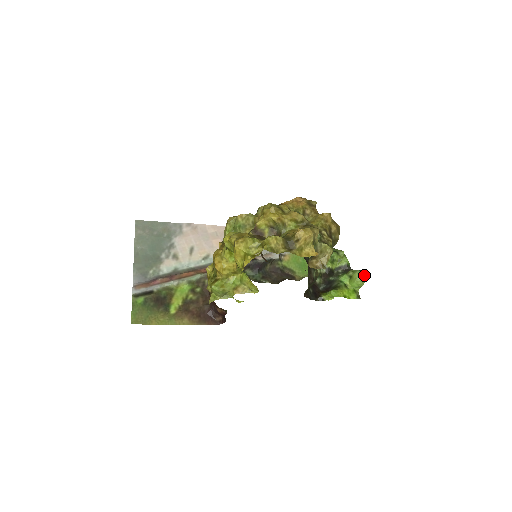
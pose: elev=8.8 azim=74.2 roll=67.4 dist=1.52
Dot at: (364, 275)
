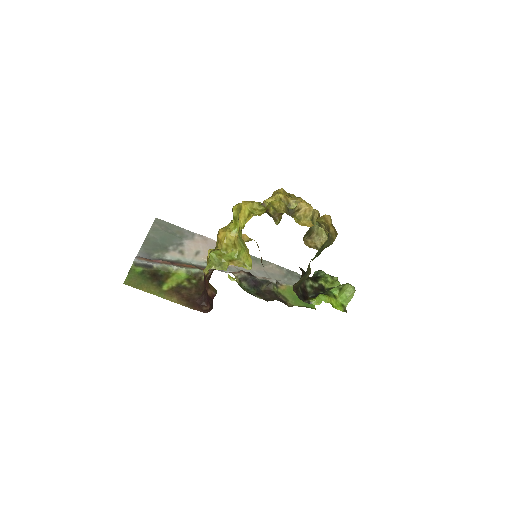
Dot at: (354, 288)
